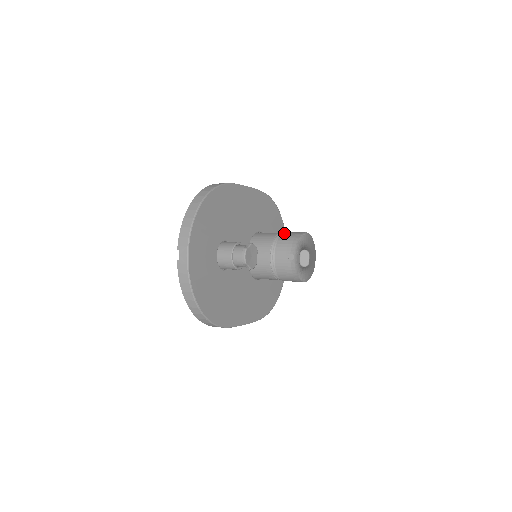
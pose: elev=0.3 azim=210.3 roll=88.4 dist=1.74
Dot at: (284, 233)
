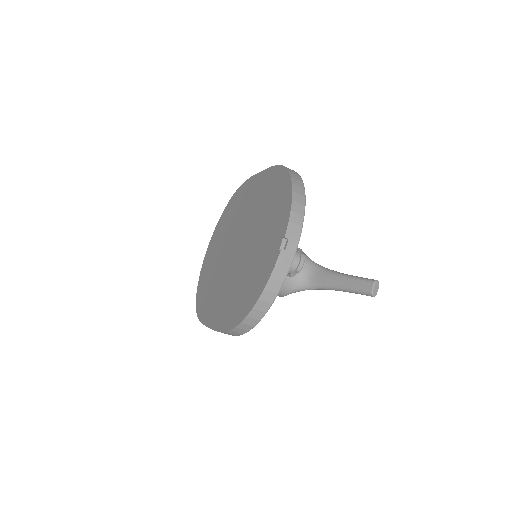
Dot at: occluded
